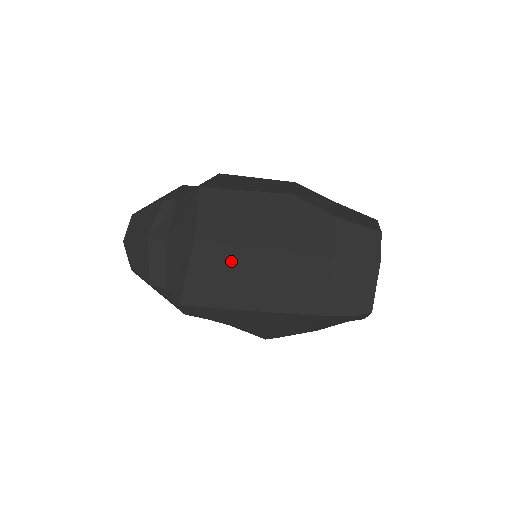
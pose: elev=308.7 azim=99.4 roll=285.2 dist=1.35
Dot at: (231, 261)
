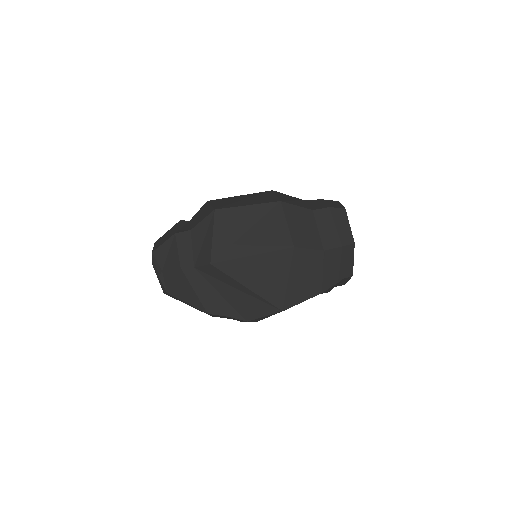
Dot at: (244, 219)
